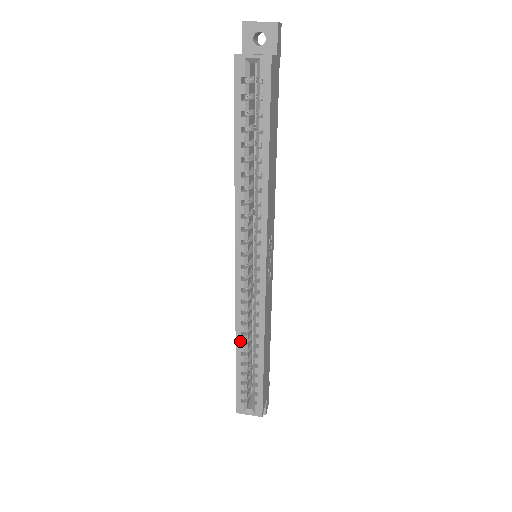
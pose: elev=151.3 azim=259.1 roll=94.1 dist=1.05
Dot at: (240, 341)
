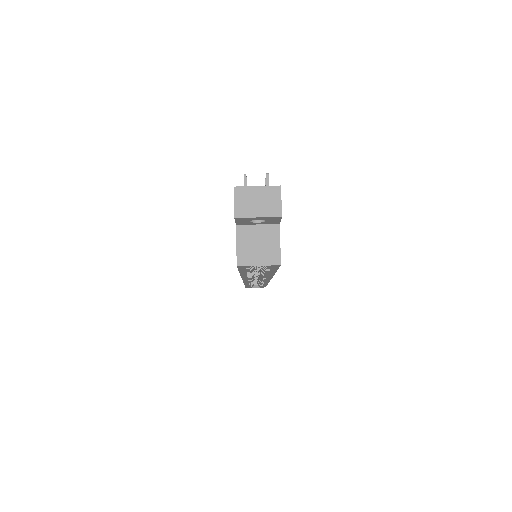
Dot at: occluded
